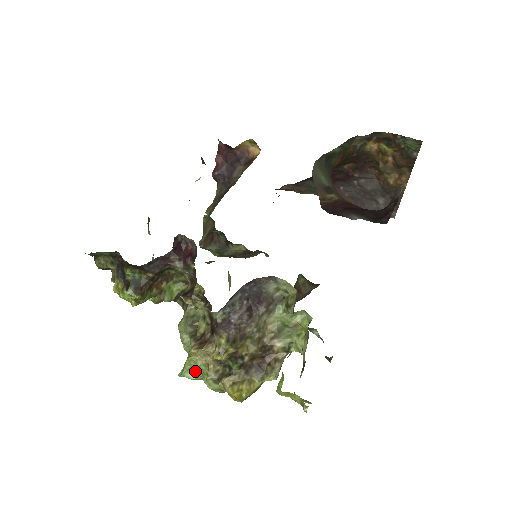
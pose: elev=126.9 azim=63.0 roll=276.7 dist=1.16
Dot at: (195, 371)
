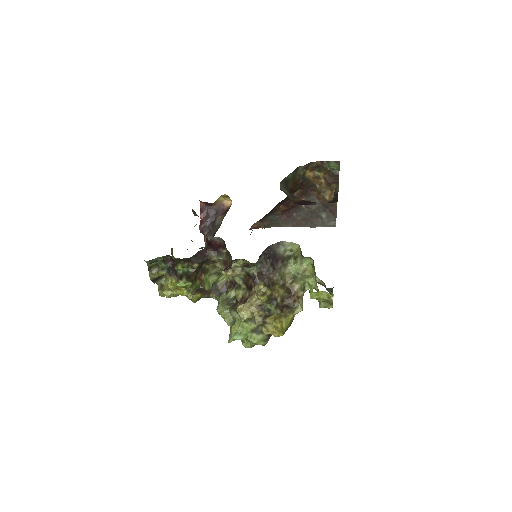
Dot at: (240, 333)
